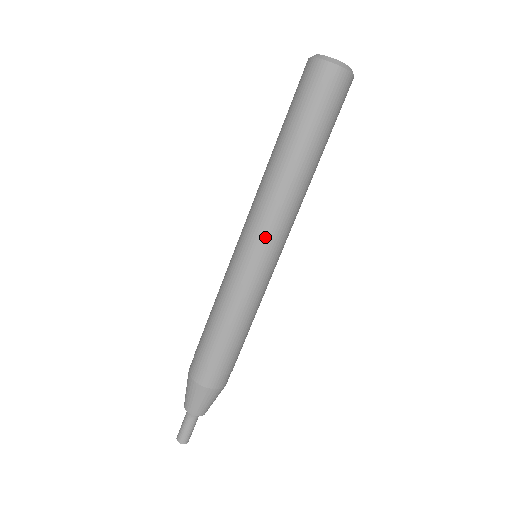
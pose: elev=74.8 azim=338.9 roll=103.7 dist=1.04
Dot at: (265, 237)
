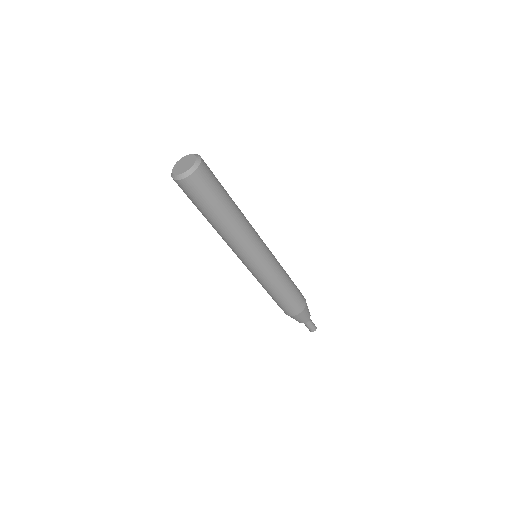
Dot at: (243, 258)
